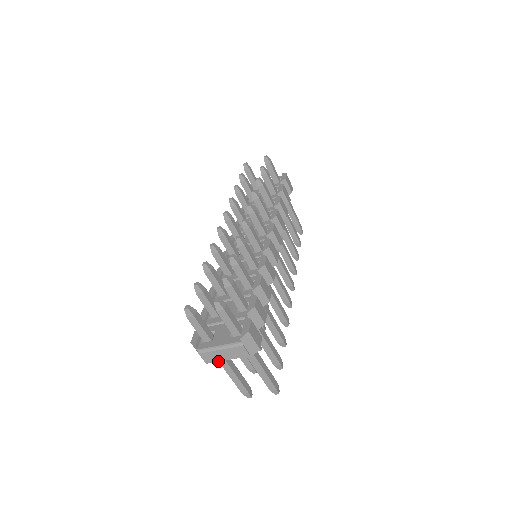
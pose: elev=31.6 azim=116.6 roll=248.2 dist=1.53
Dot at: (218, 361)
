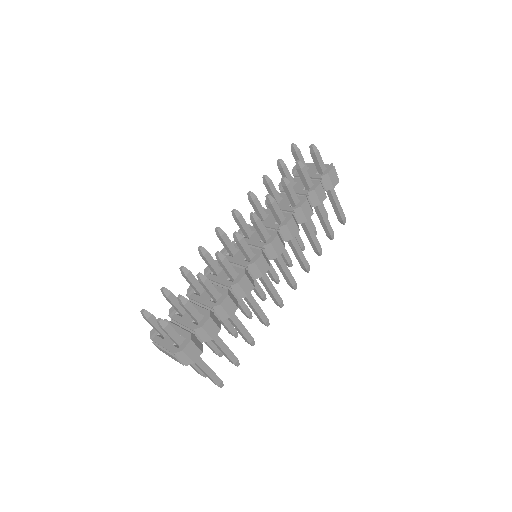
Dot at: (166, 354)
